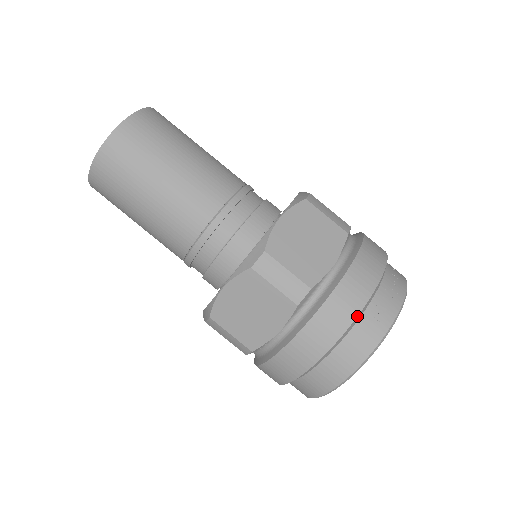
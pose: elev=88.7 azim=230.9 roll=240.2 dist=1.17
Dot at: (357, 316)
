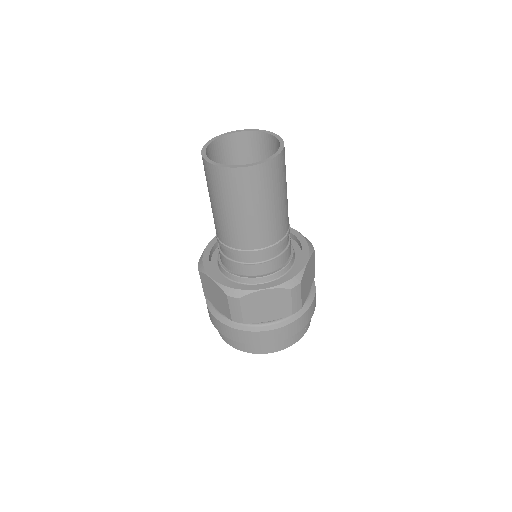
Dot at: occluded
